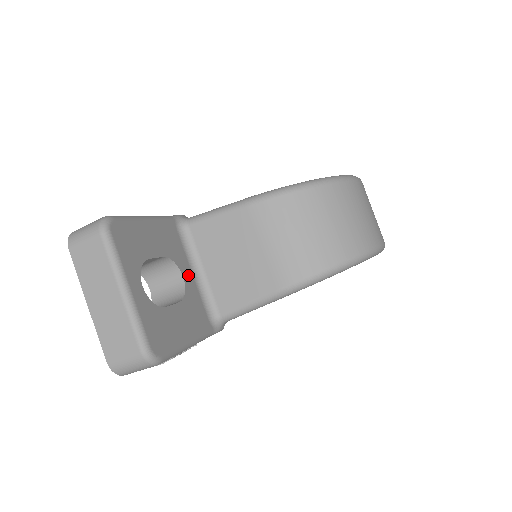
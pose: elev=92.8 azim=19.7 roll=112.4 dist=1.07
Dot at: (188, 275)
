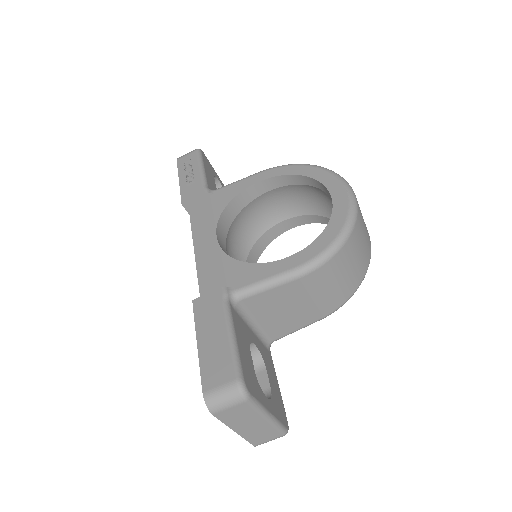
Dot at: (253, 337)
